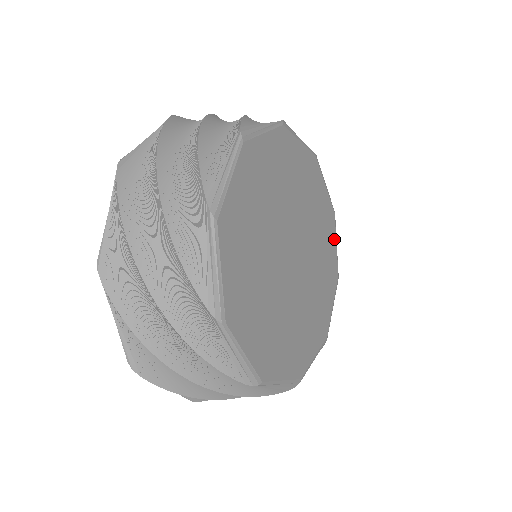
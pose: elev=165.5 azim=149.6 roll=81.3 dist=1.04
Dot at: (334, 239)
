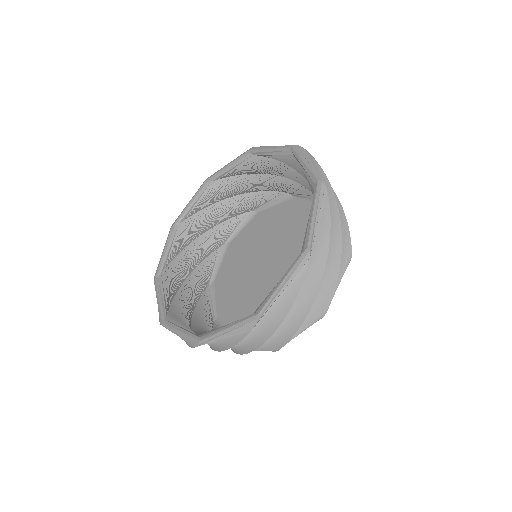
Dot at: occluded
